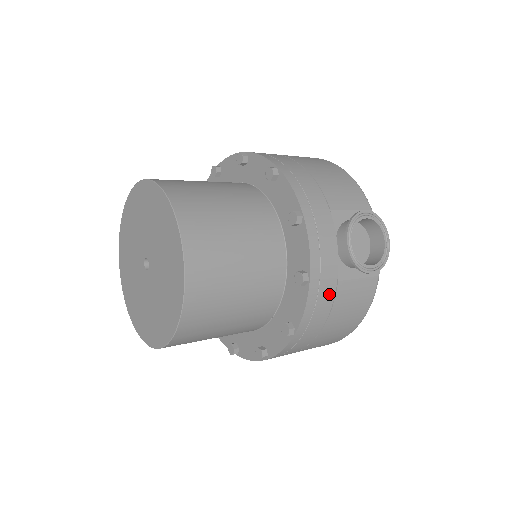
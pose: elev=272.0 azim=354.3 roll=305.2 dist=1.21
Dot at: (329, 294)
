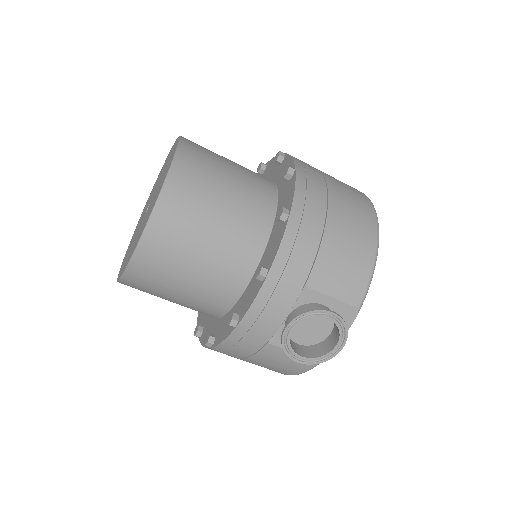
Dot at: (253, 346)
